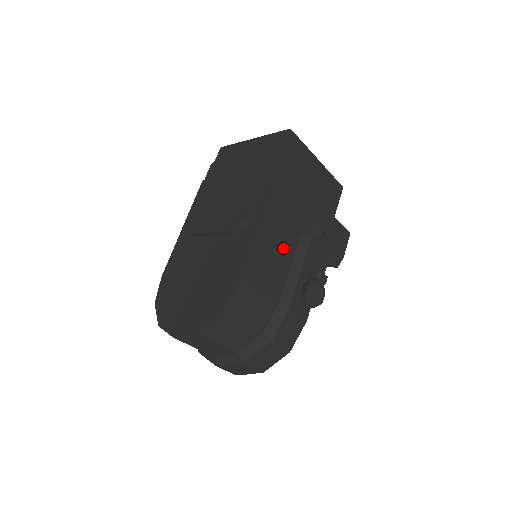
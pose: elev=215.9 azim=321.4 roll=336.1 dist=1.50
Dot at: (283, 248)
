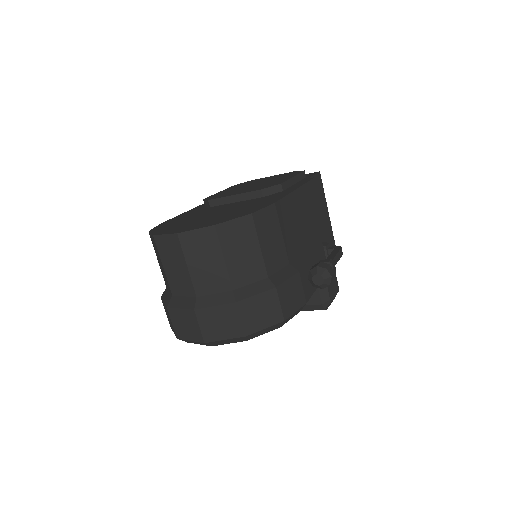
Dot at: (302, 228)
